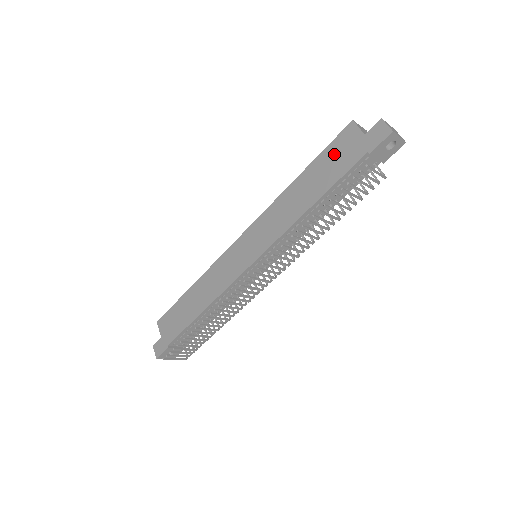
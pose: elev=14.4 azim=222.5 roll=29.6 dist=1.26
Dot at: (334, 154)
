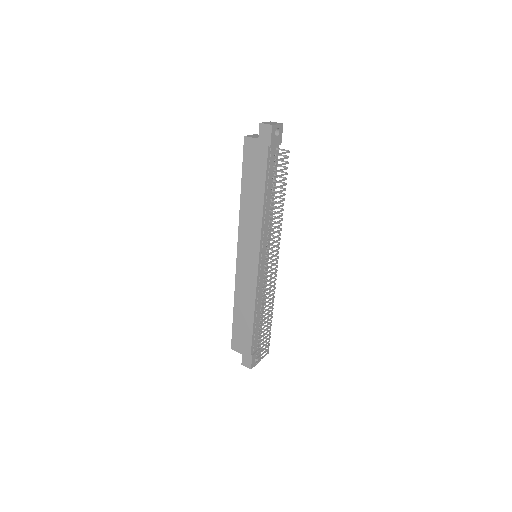
Dot at: (250, 163)
